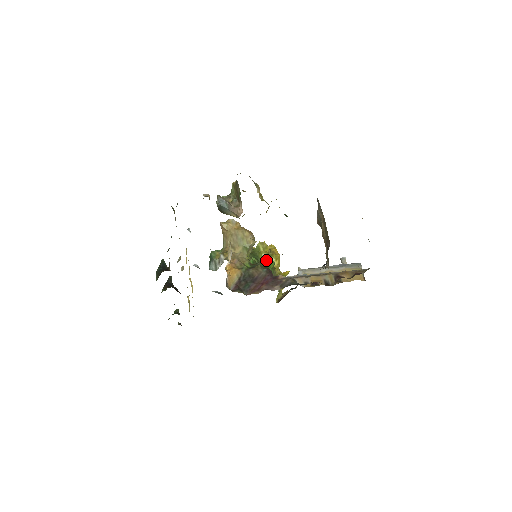
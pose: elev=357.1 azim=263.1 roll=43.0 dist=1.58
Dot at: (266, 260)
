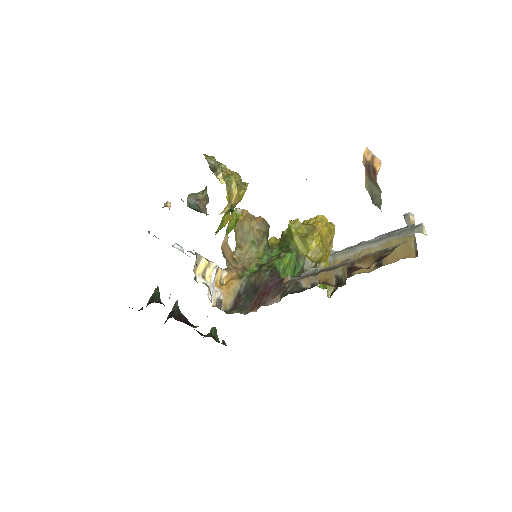
Dot at: (278, 254)
